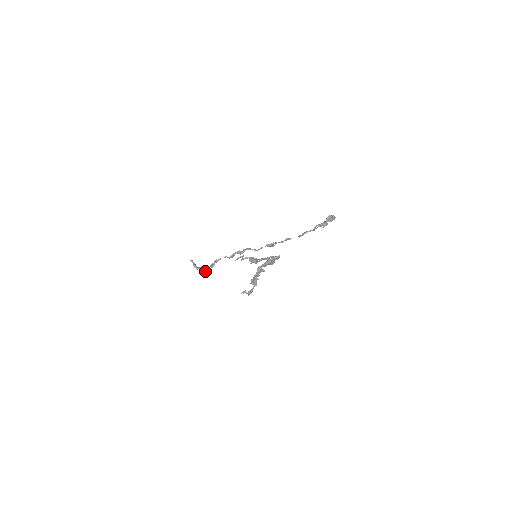
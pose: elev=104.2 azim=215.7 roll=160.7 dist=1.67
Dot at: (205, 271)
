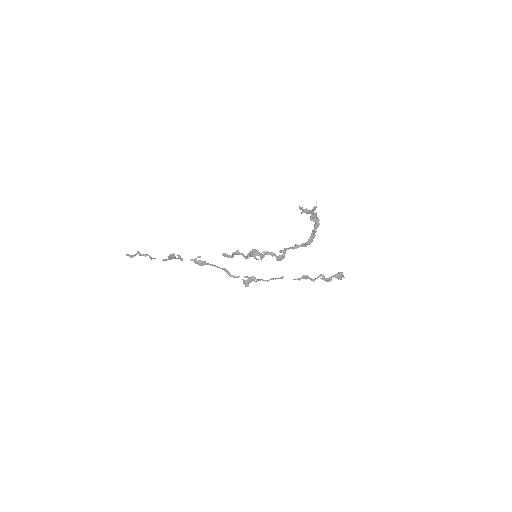
Dot at: (152, 258)
